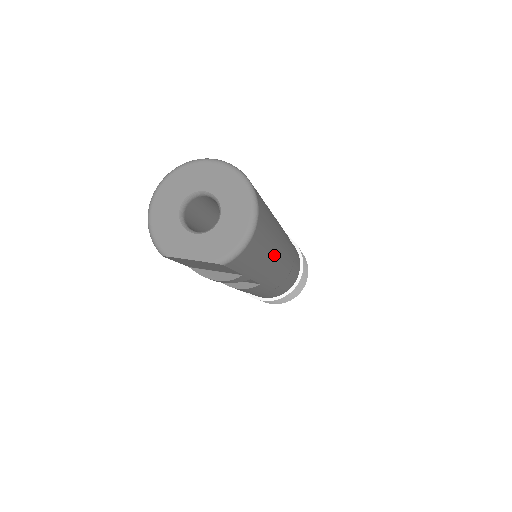
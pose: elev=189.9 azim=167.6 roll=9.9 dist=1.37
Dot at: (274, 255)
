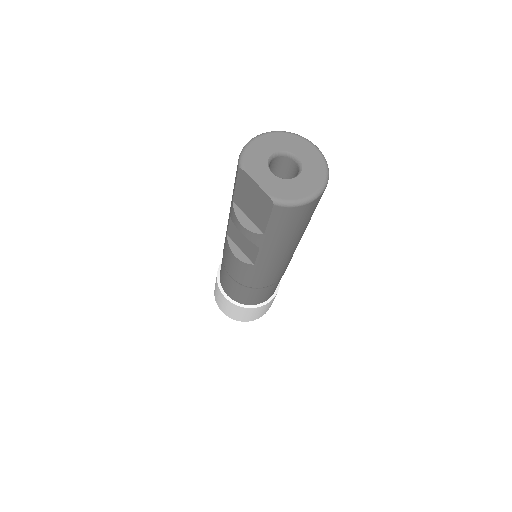
Dot at: (287, 248)
